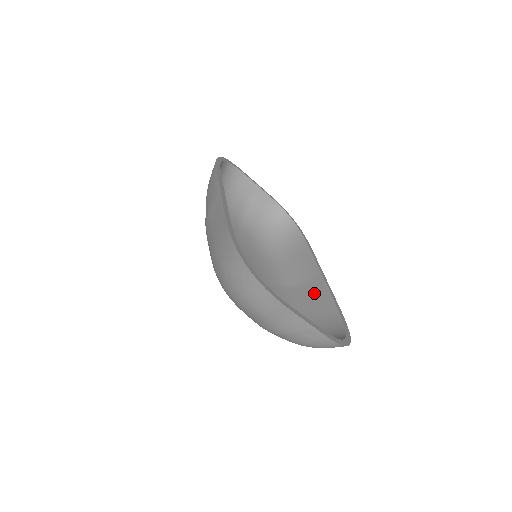
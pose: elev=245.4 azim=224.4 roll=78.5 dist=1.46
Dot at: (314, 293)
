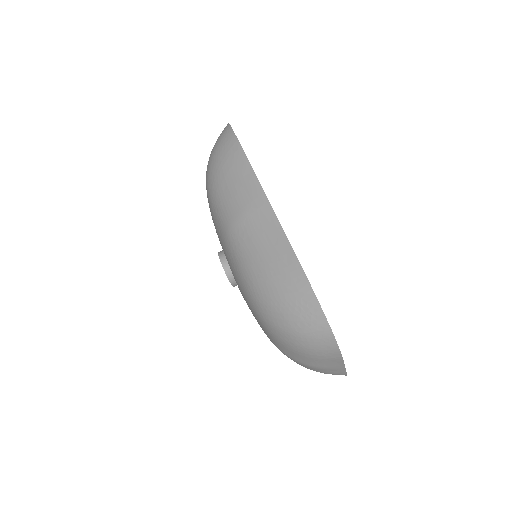
Dot at: occluded
